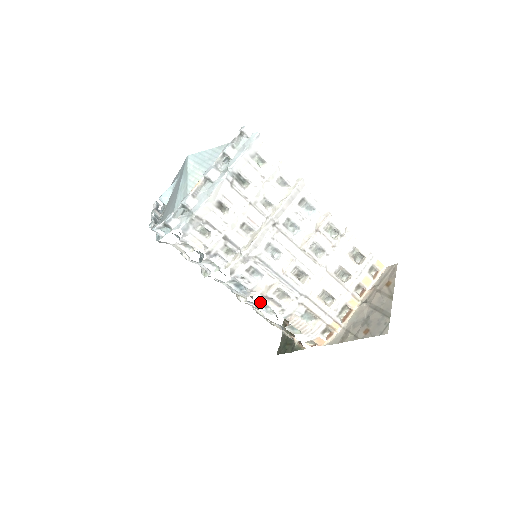
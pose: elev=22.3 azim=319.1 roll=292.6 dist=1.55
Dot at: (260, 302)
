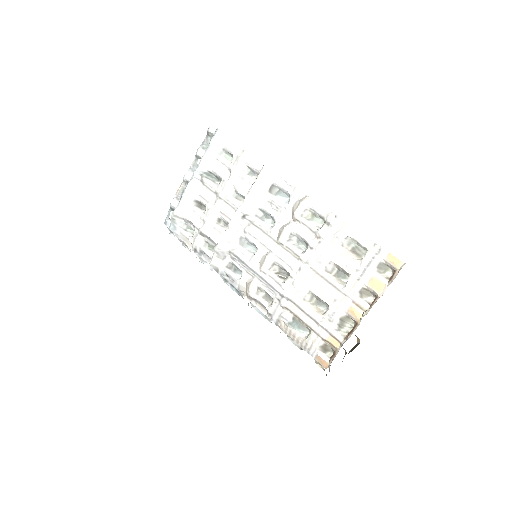
Dot at: occluded
